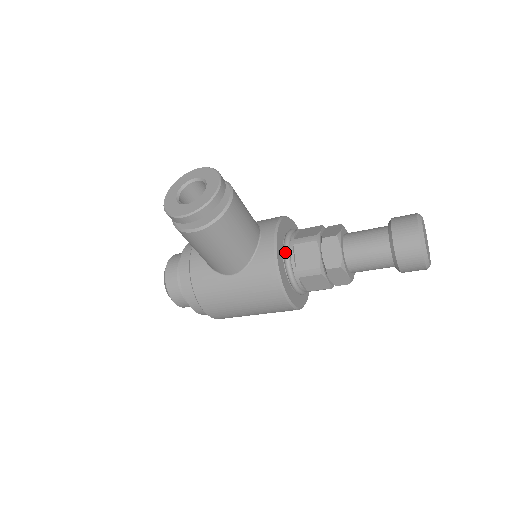
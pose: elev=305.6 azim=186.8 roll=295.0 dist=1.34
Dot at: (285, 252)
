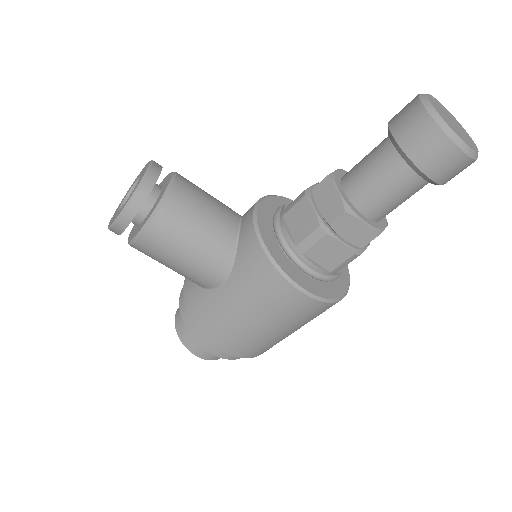
Dot at: (274, 229)
